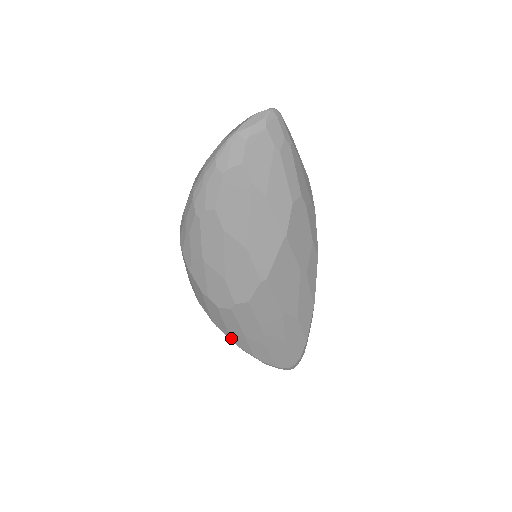
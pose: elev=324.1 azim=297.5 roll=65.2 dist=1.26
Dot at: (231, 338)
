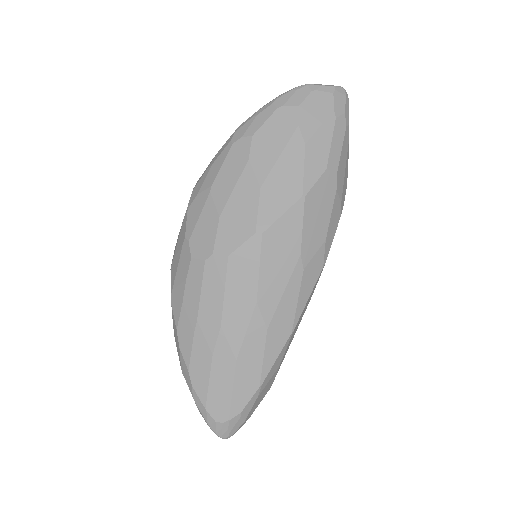
Dot at: (179, 325)
